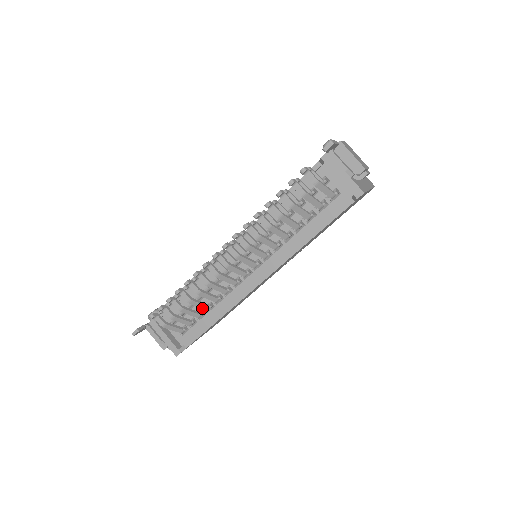
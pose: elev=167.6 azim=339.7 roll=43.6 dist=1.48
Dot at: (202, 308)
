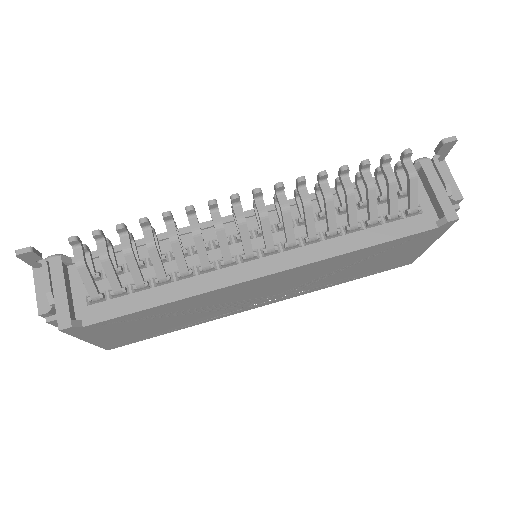
Dot at: (156, 272)
